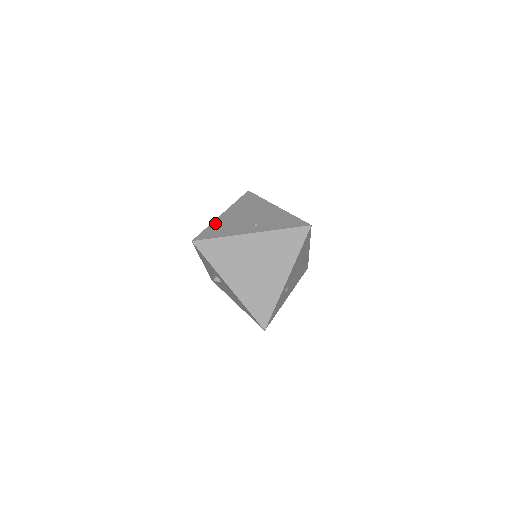
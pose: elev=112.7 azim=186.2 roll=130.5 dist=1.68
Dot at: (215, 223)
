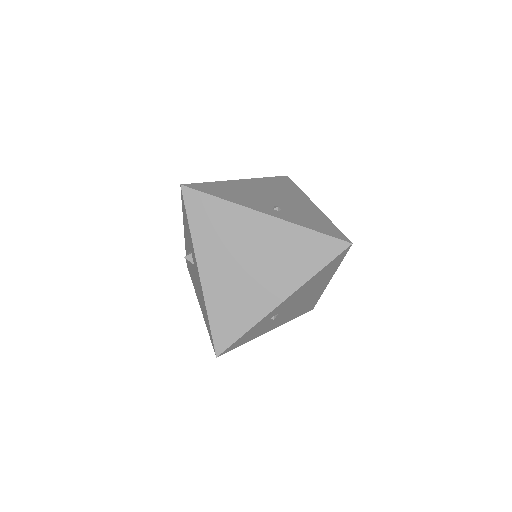
Dot at: (225, 183)
